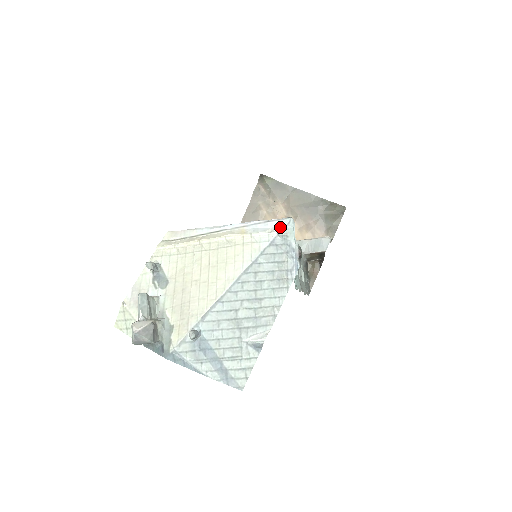
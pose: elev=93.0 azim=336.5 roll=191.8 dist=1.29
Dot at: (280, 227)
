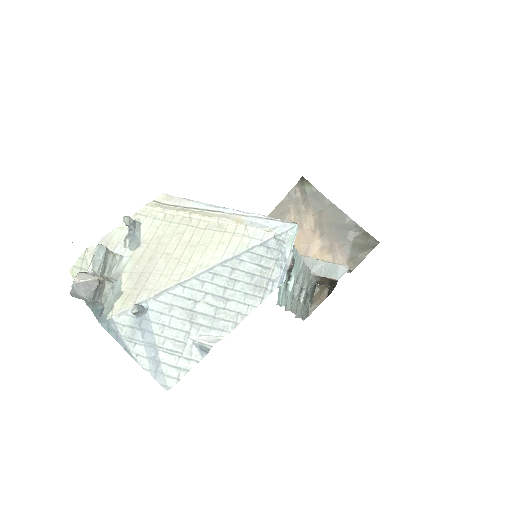
Dot at: (280, 229)
